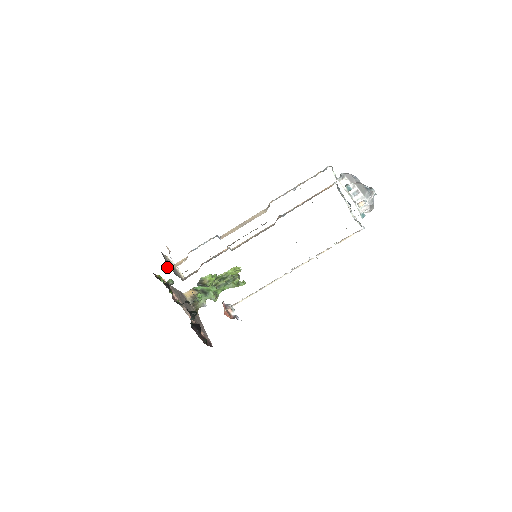
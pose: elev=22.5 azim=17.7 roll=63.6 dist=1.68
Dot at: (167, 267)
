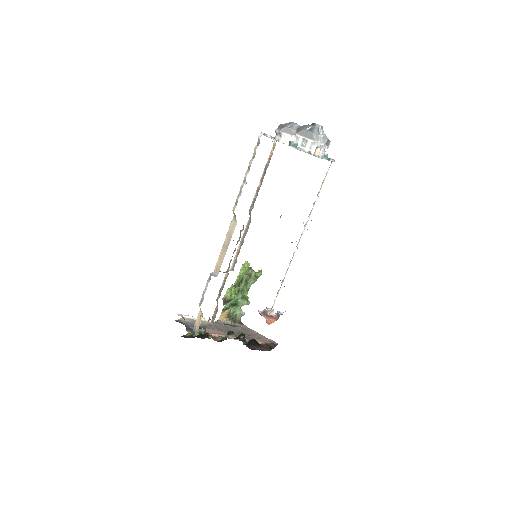
Dot at: (191, 331)
